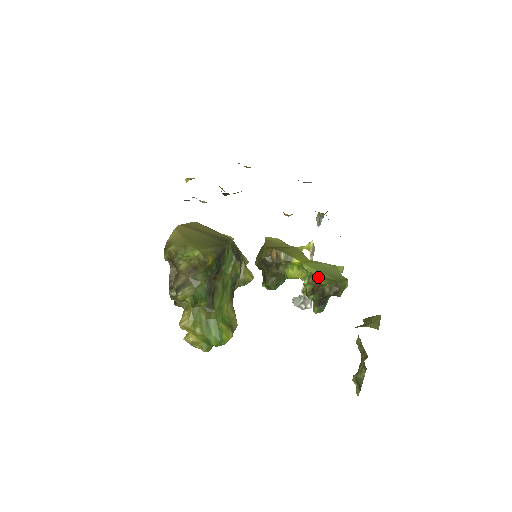
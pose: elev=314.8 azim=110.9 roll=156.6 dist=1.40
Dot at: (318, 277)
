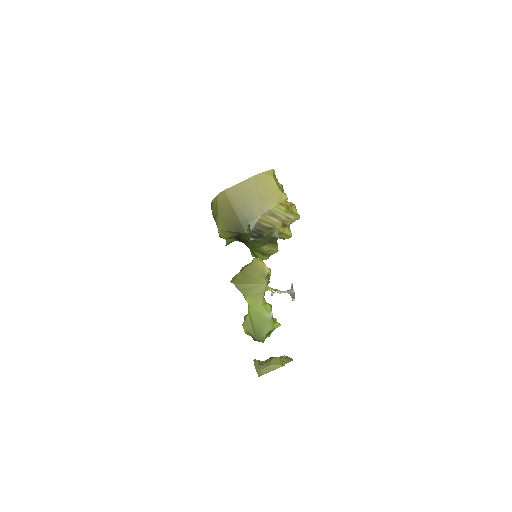
Dot at: (246, 325)
